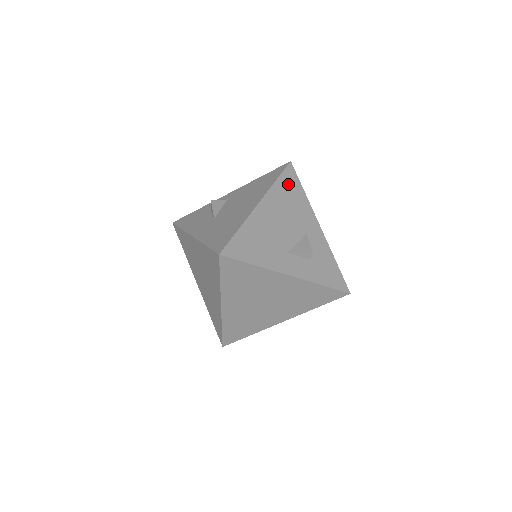
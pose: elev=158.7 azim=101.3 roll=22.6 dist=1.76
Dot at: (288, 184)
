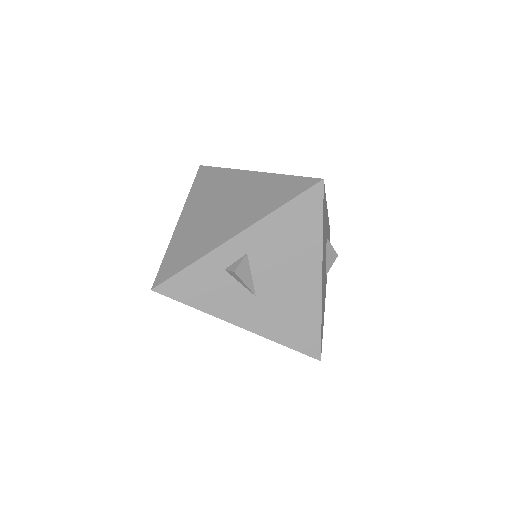
Dot at: (324, 213)
